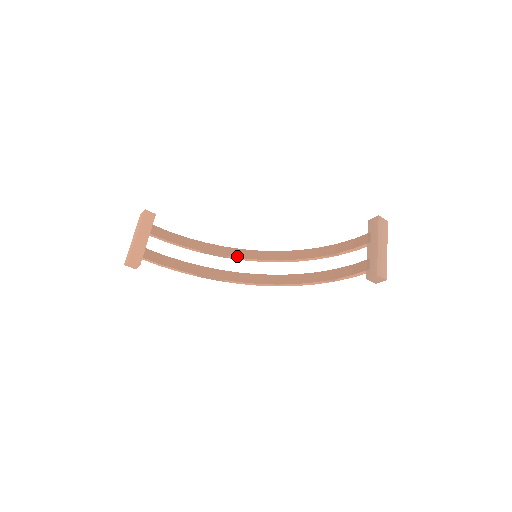
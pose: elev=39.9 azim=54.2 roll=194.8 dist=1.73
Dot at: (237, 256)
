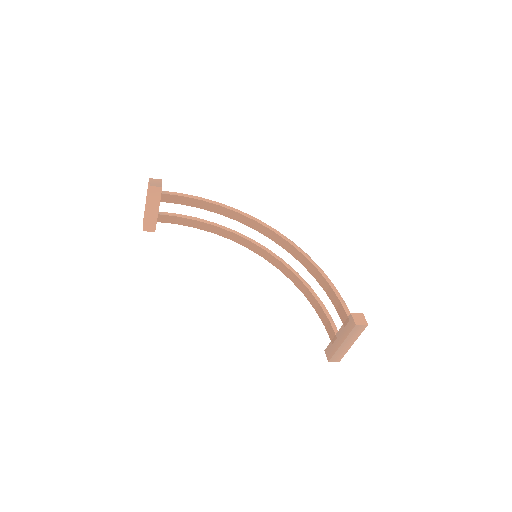
Dot at: (249, 226)
